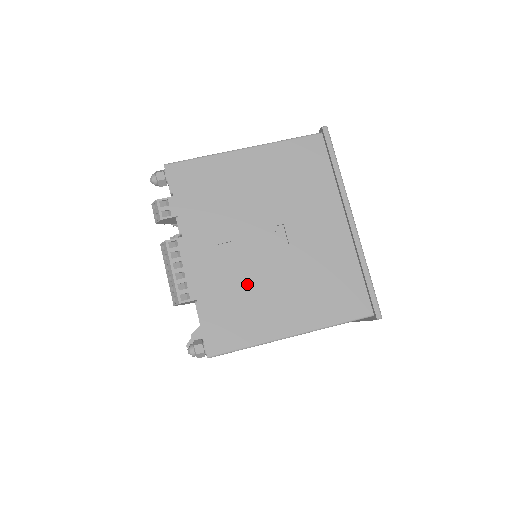
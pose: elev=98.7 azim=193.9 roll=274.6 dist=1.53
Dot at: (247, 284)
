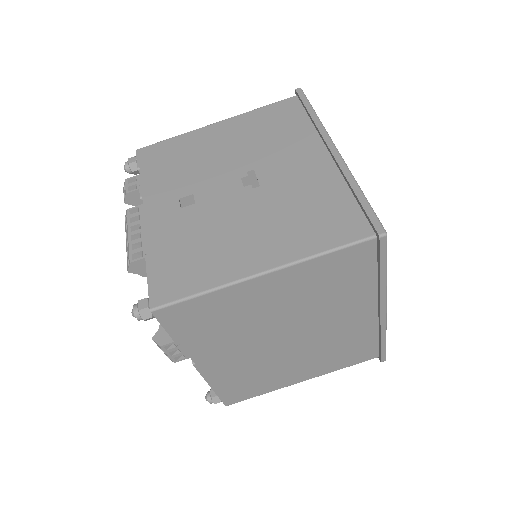
Dot at: (208, 228)
